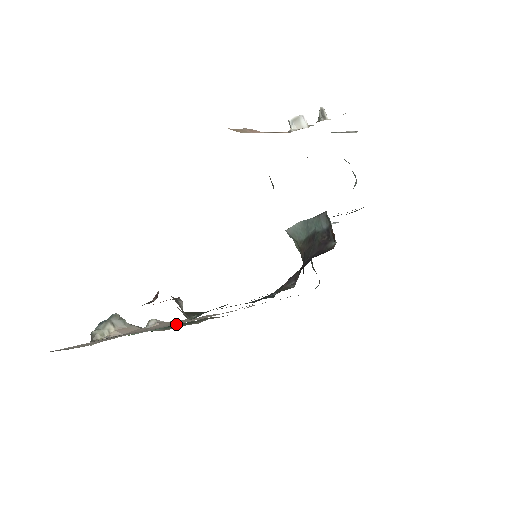
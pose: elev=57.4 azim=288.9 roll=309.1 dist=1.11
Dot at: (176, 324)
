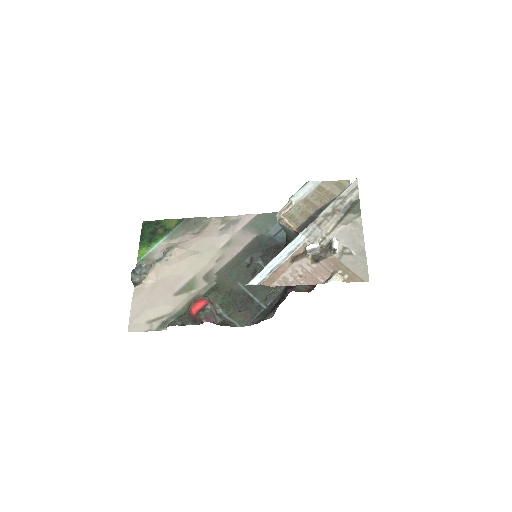
Dot at: (194, 275)
